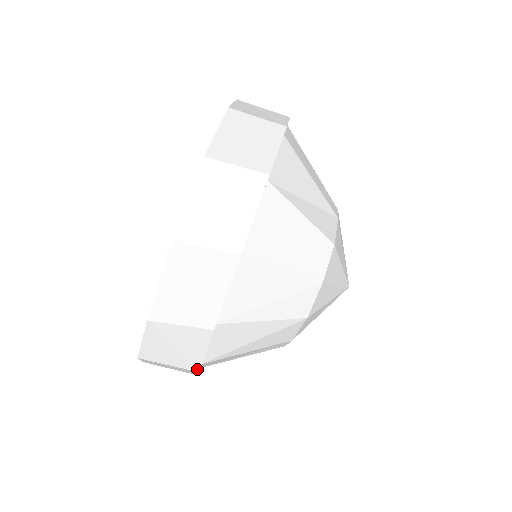
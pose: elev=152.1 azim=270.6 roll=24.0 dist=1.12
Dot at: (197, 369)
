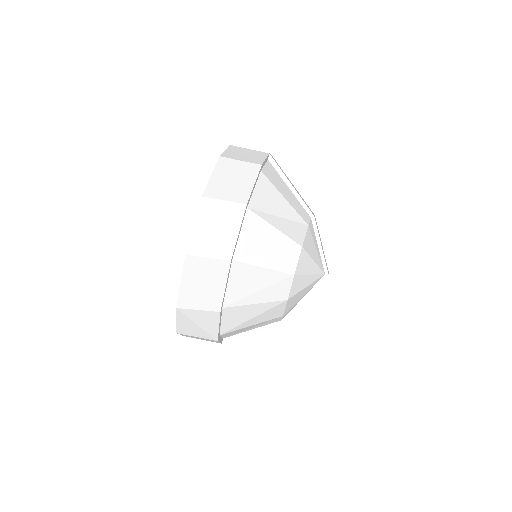
Dot at: (216, 339)
